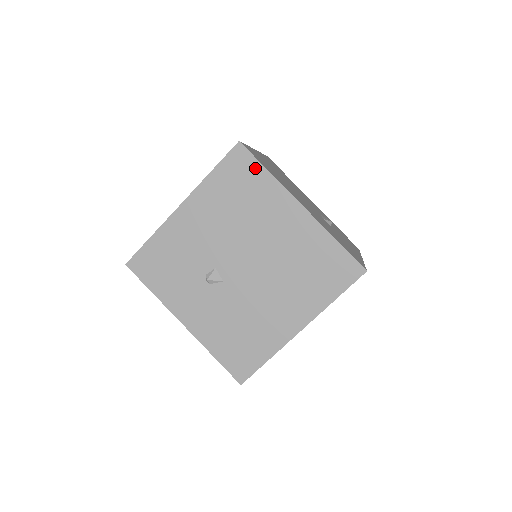
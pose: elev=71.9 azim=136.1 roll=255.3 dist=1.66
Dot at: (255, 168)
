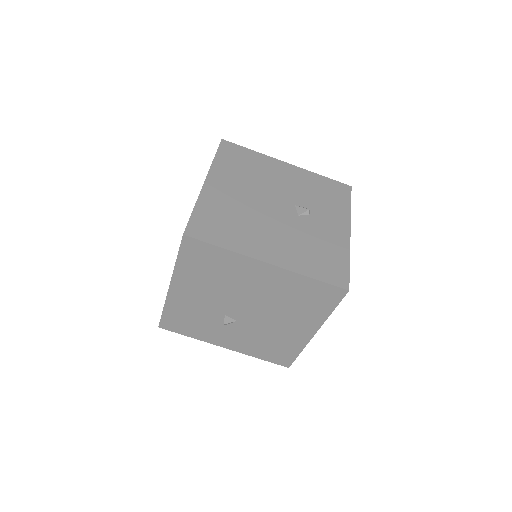
Dot at: (210, 249)
